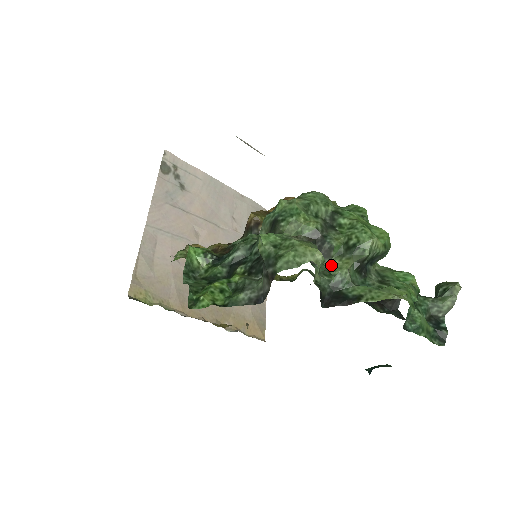
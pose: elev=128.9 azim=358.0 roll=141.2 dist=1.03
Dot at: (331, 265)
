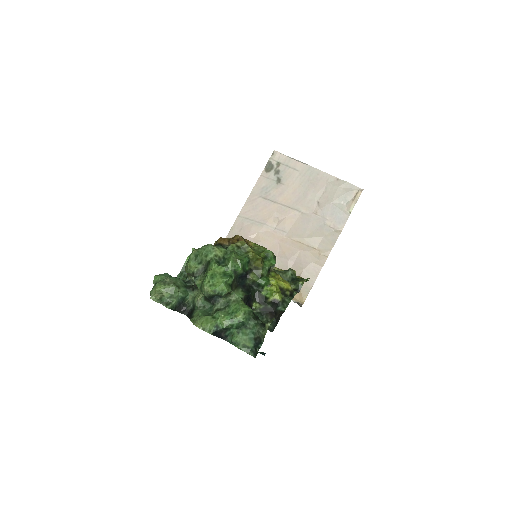
Dot at: (197, 294)
